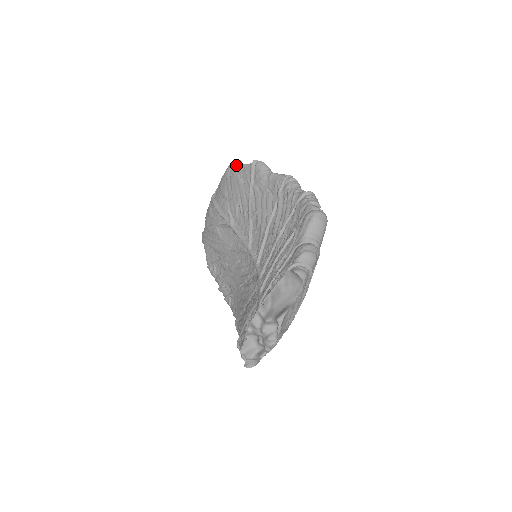
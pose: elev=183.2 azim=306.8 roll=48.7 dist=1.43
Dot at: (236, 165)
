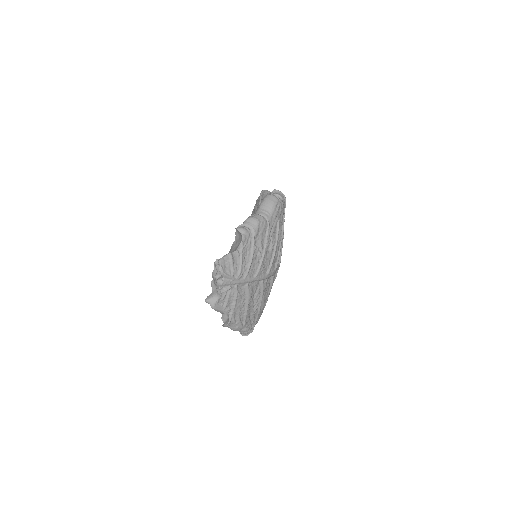
Dot at: occluded
